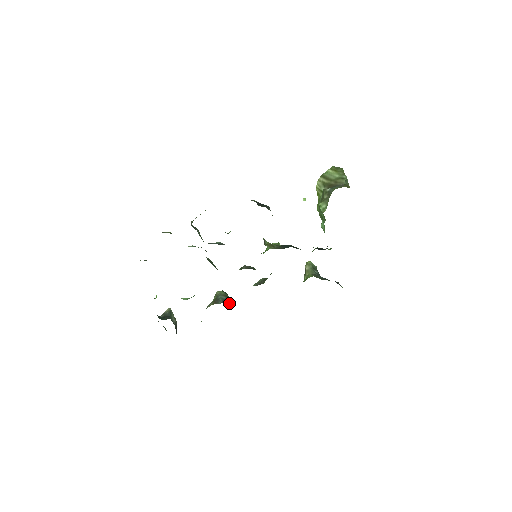
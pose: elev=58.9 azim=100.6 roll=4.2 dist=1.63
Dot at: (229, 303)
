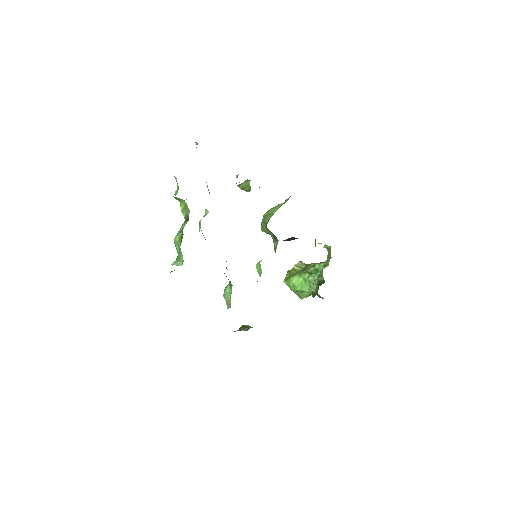
Dot at: occluded
